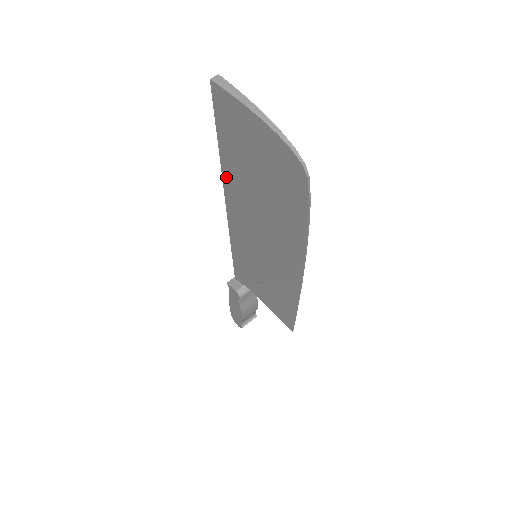
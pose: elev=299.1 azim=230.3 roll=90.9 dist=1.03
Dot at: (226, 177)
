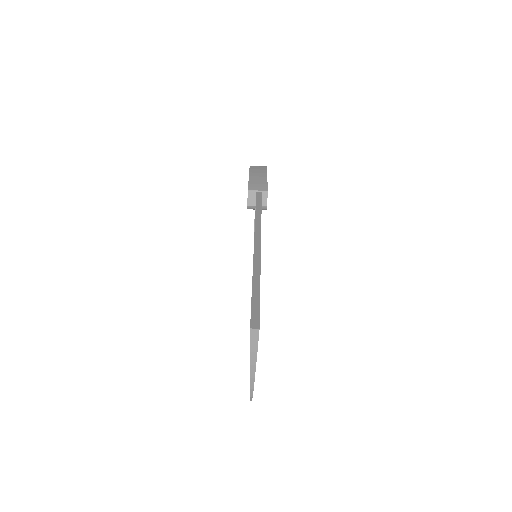
Dot at: occluded
